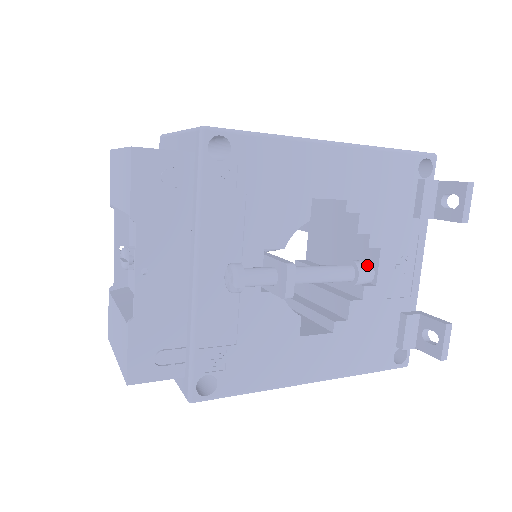
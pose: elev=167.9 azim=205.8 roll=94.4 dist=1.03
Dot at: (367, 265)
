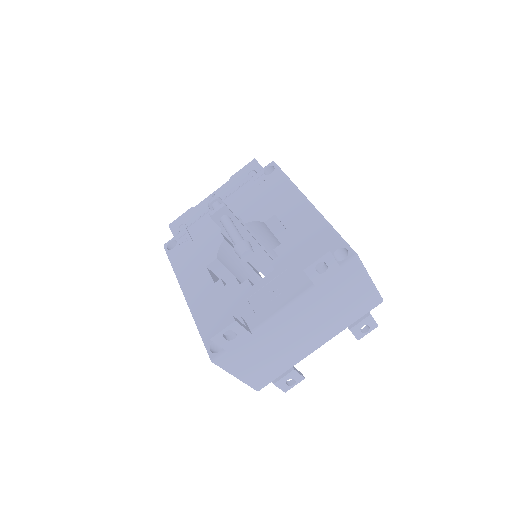
Dot at: (248, 247)
